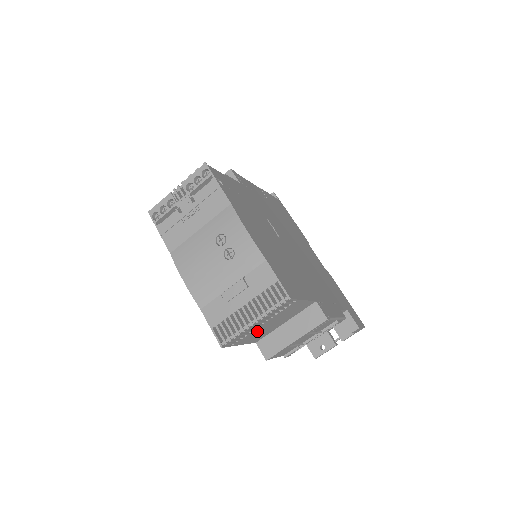
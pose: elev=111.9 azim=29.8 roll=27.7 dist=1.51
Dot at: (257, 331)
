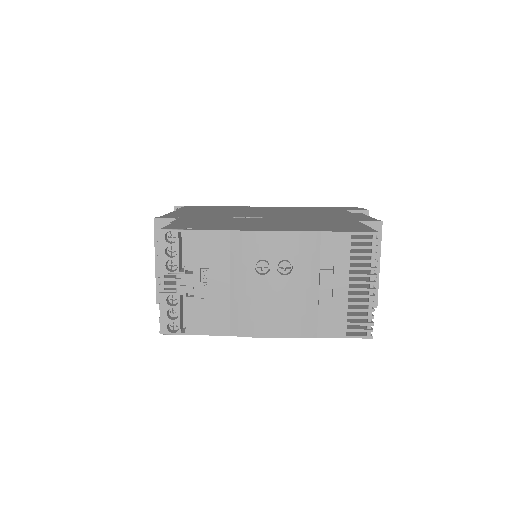
Dot at: occluded
